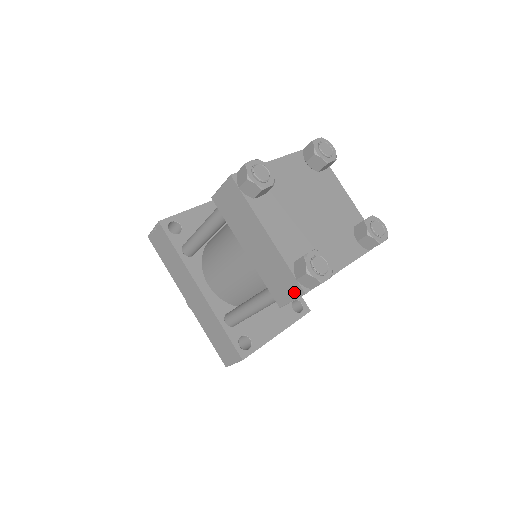
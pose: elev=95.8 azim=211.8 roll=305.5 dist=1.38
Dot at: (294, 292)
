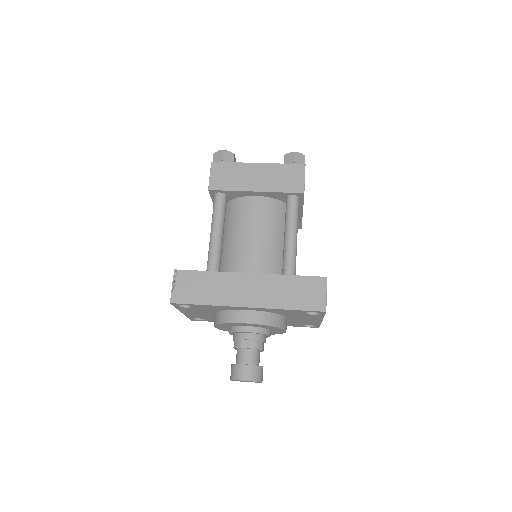
Dot at: (300, 172)
